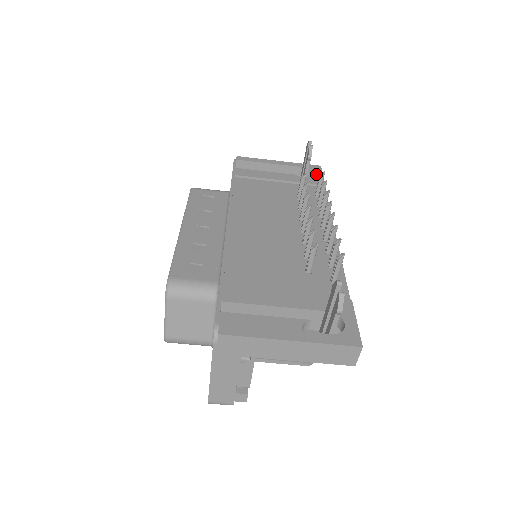
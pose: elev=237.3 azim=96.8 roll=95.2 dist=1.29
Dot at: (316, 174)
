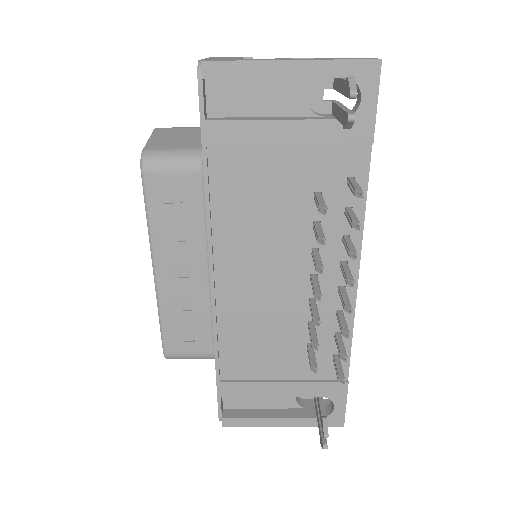
Dot at: (363, 104)
